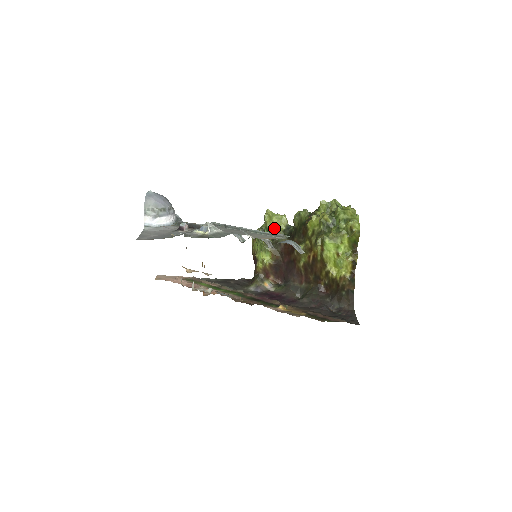
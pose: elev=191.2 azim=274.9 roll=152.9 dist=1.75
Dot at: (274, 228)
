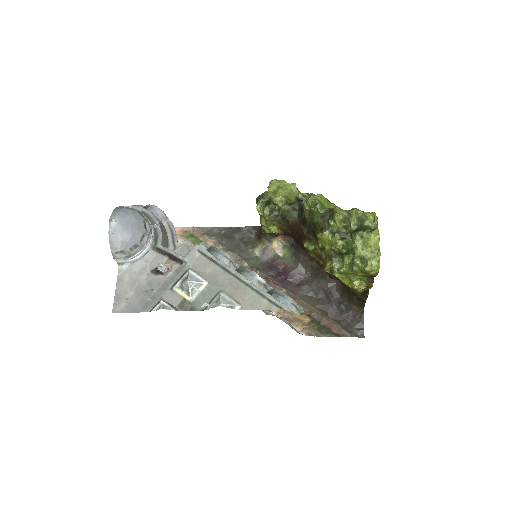
Dot at: (280, 203)
